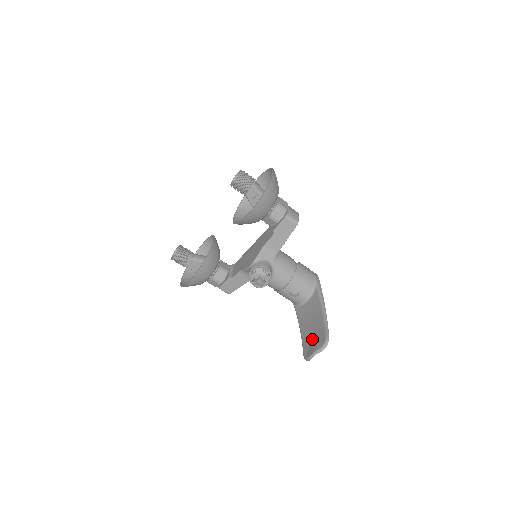
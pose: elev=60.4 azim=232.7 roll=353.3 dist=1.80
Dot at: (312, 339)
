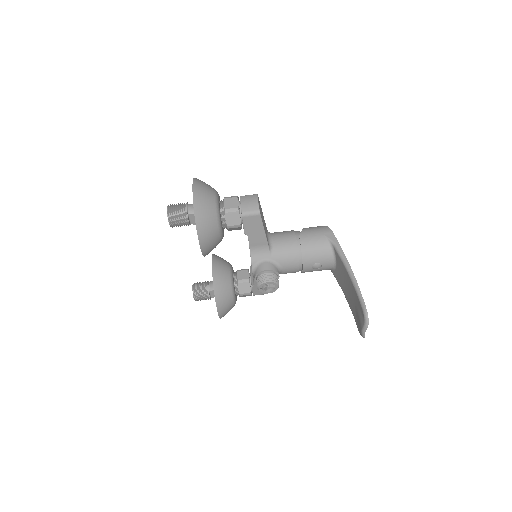
Dot at: (356, 312)
